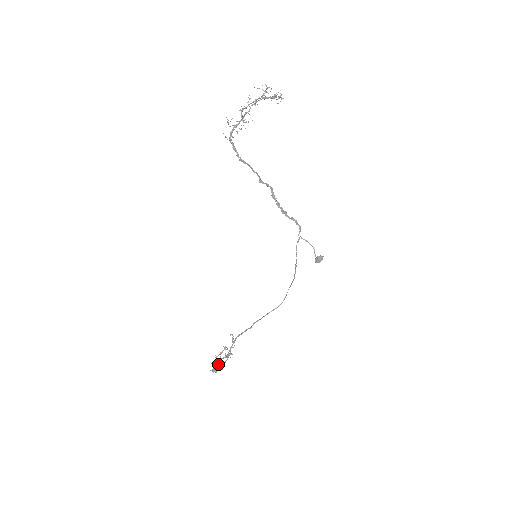
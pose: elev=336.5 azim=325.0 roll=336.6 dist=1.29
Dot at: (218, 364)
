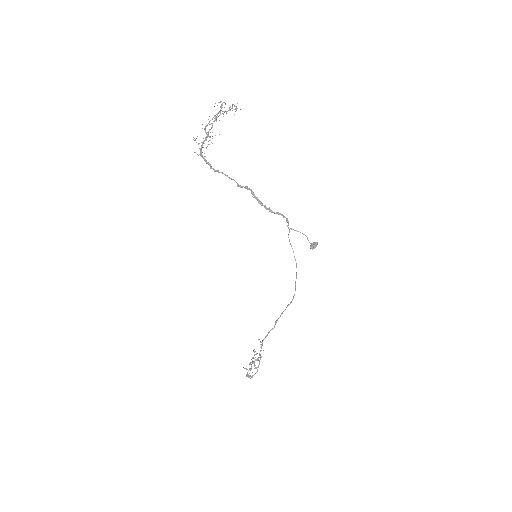
Dot at: (250, 368)
